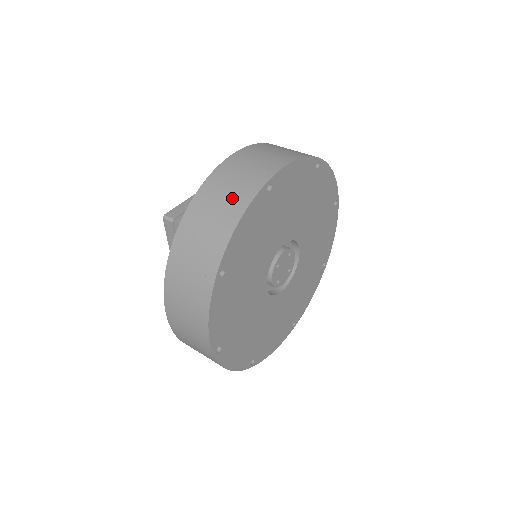
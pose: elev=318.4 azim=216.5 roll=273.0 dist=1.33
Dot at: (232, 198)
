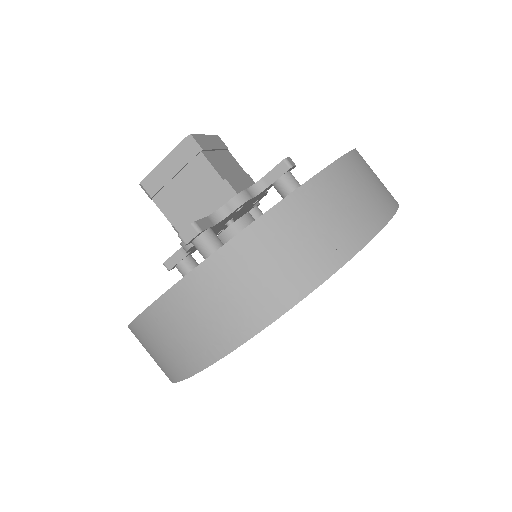
Dot at: (369, 204)
